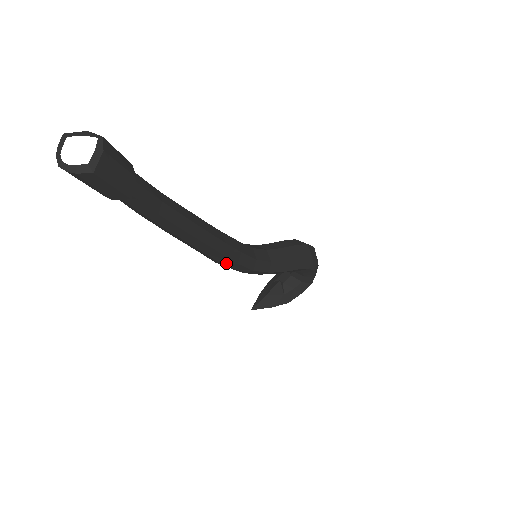
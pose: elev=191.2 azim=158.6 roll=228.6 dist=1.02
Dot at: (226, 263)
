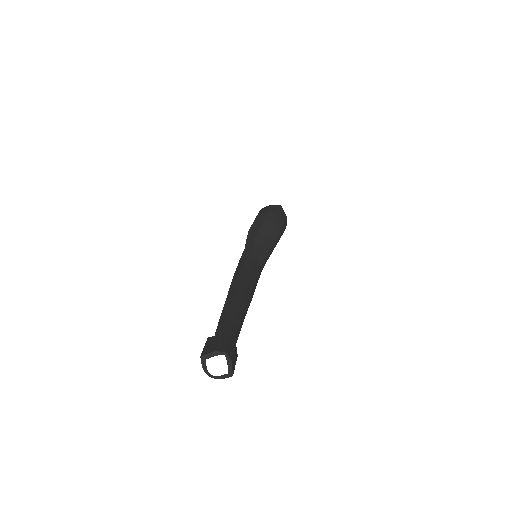
Dot at: occluded
